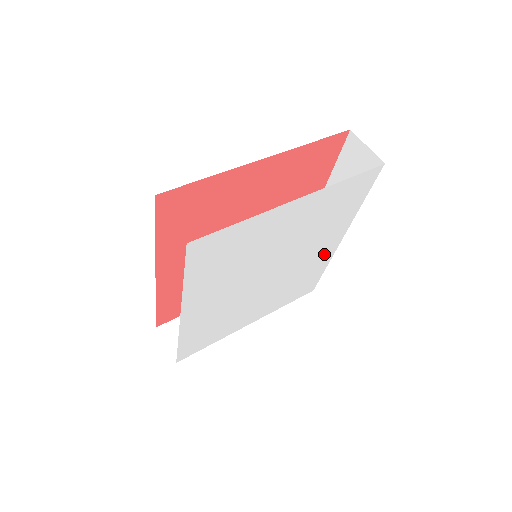
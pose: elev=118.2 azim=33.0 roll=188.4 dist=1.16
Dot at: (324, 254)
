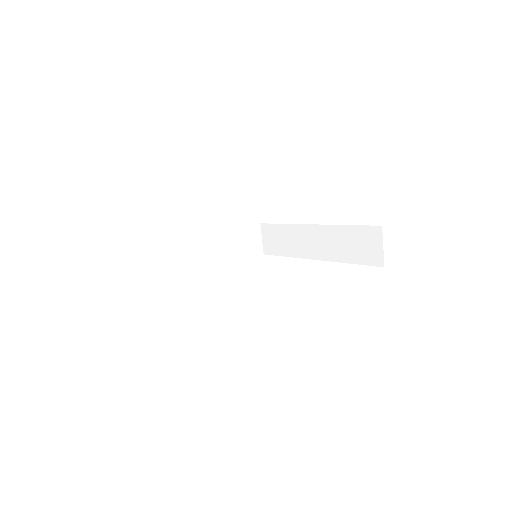
Dot at: occluded
